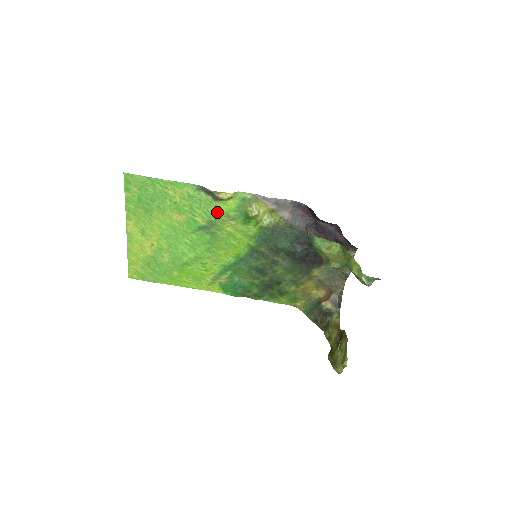
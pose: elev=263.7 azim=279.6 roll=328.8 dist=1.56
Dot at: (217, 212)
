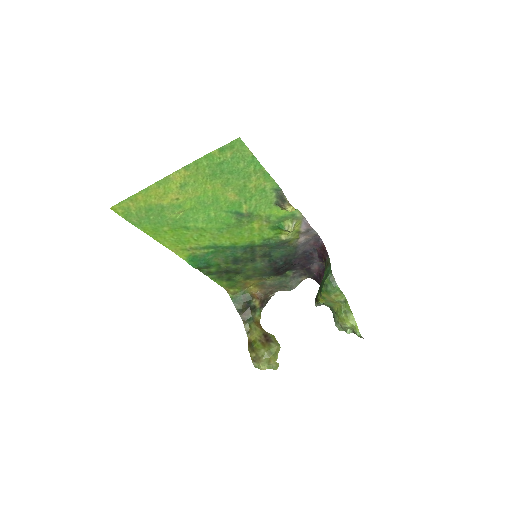
Dot at: (265, 211)
